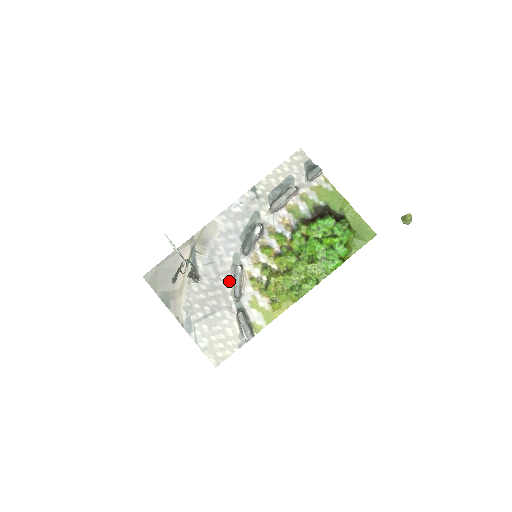
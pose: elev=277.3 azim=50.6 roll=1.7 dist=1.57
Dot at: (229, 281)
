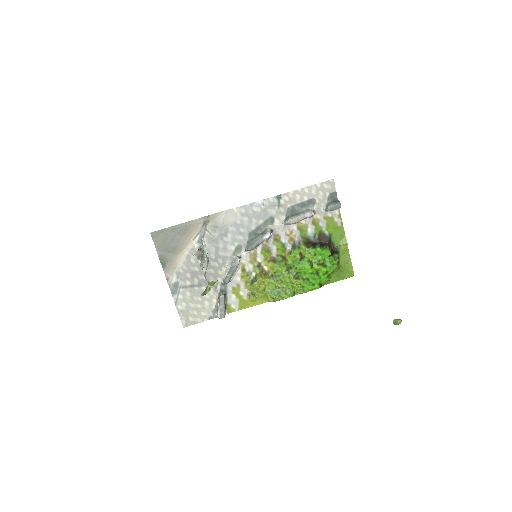
Dot at: (224, 265)
